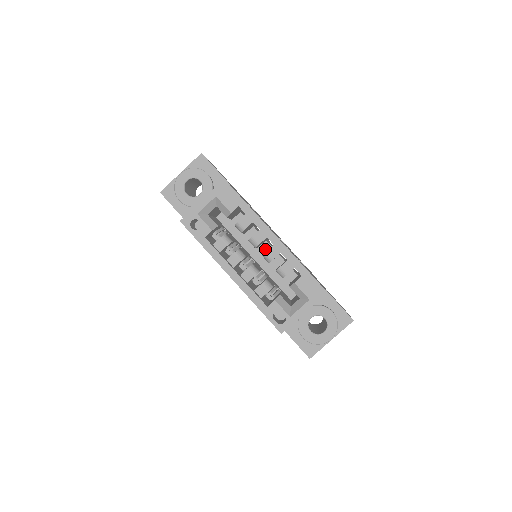
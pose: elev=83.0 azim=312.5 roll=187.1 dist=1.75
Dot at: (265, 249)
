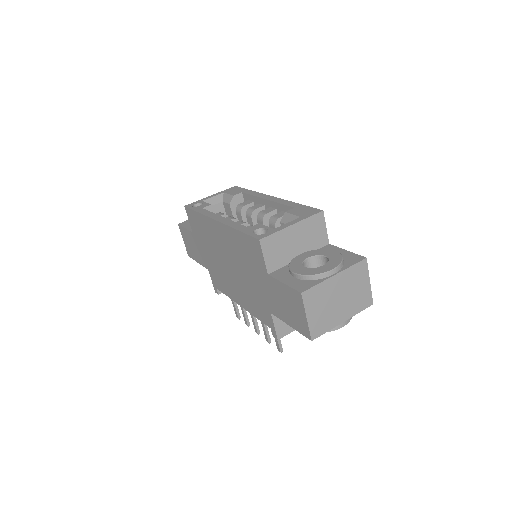
Dot at: occluded
